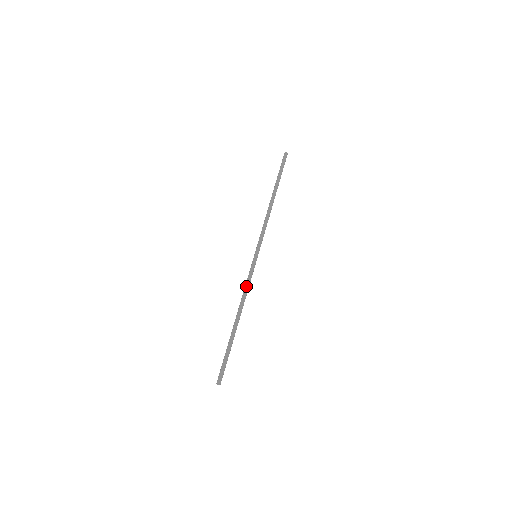
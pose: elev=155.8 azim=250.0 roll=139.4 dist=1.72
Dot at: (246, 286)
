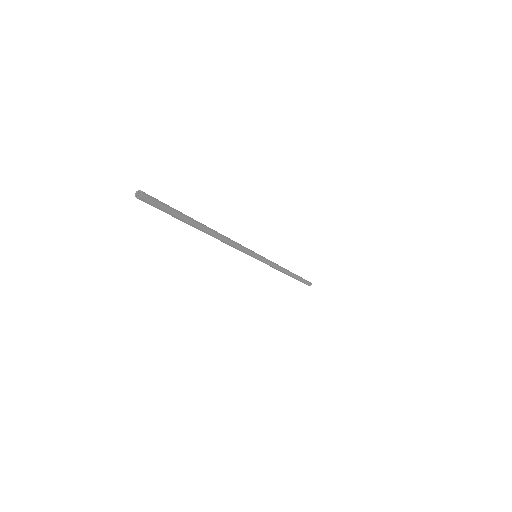
Dot at: (234, 241)
